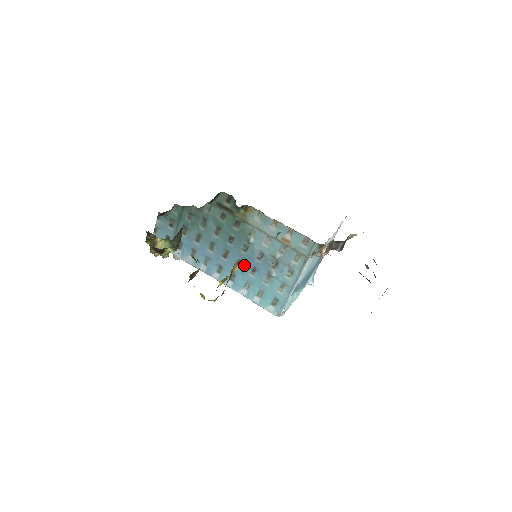
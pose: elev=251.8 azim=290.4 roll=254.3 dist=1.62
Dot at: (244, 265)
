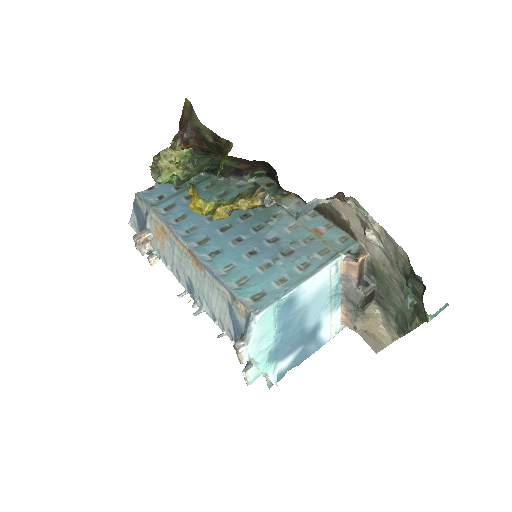
Dot at: (243, 244)
